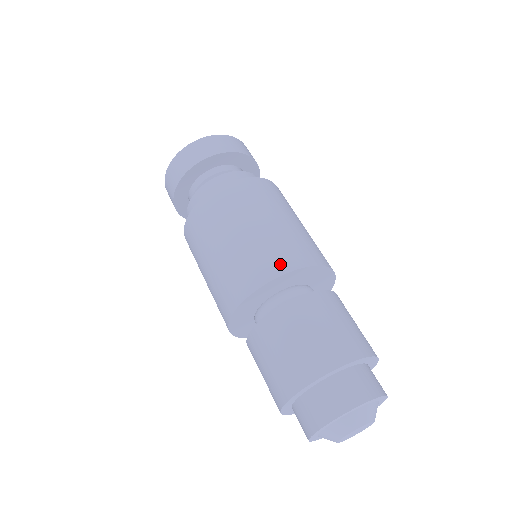
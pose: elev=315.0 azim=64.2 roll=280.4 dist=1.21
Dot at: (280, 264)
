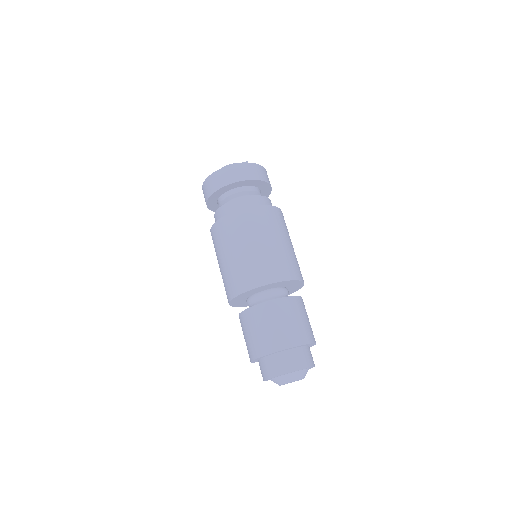
Dot at: (257, 280)
